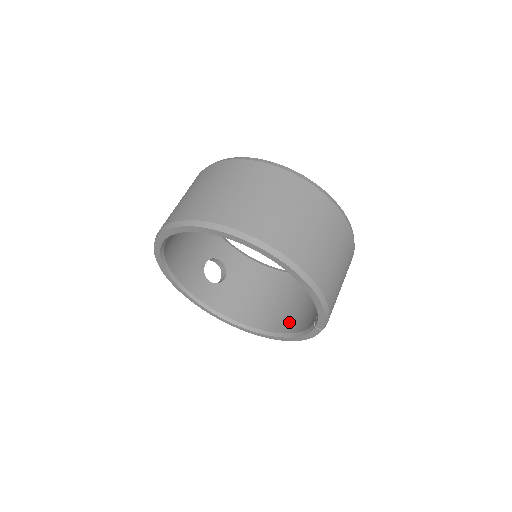
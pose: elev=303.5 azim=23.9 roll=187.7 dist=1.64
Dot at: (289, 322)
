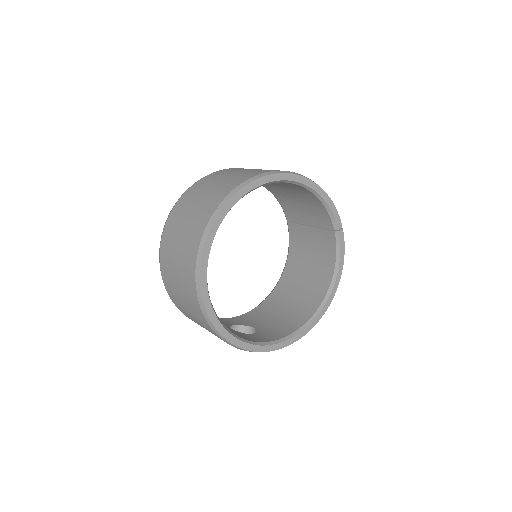
Dot at: (322, 279)
